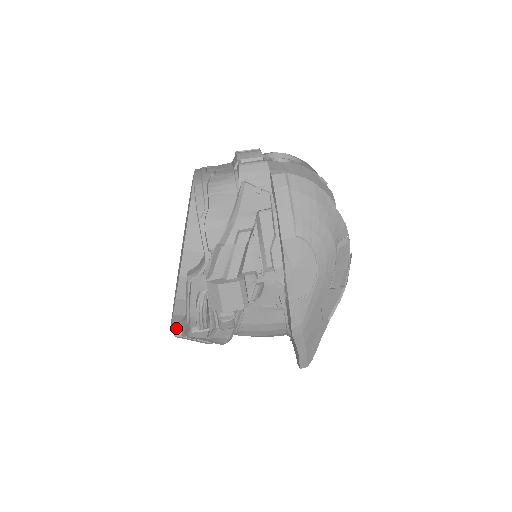
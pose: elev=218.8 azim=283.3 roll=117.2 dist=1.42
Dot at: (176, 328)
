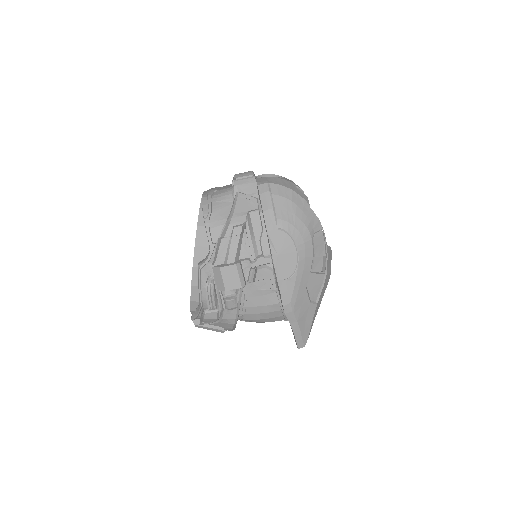
Dot at: (194, 316)
